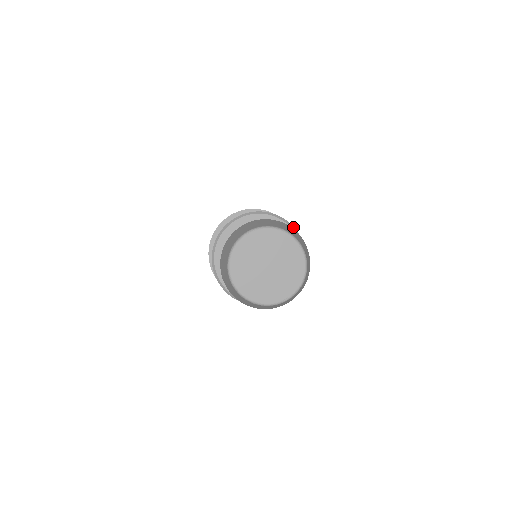
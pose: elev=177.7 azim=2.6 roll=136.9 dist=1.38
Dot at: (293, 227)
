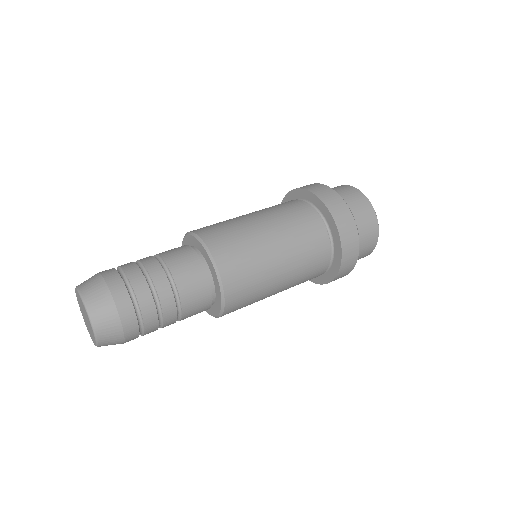
Dot at: (219, 275)
